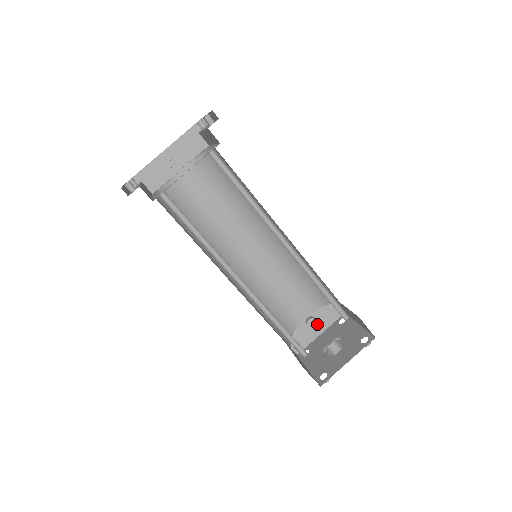
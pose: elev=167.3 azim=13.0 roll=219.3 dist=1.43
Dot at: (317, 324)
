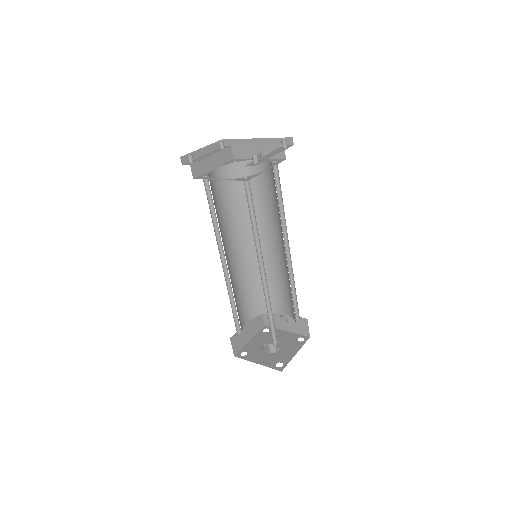
Dot at: (288, 324)
